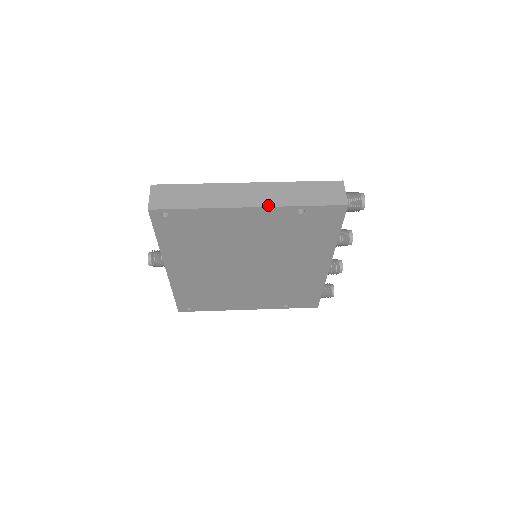
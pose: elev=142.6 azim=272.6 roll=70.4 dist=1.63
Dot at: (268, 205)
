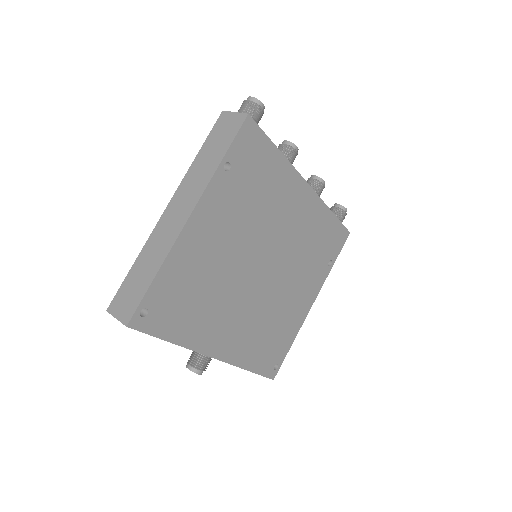
Dot at: (199, 196)
